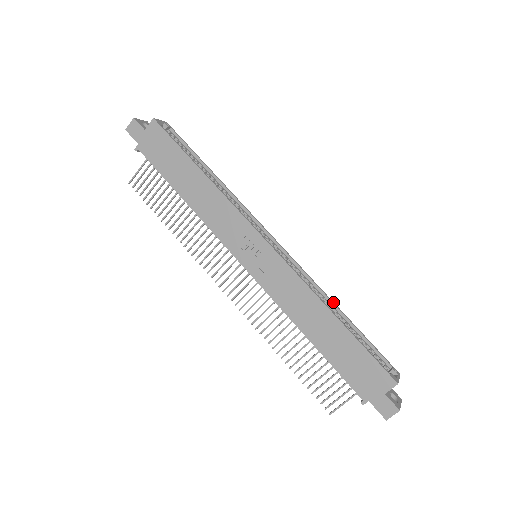
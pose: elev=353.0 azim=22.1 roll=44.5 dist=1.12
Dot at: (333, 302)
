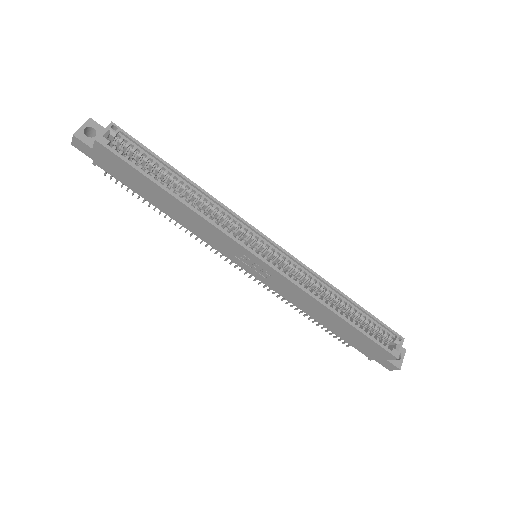
Dot at: (338, 291)
